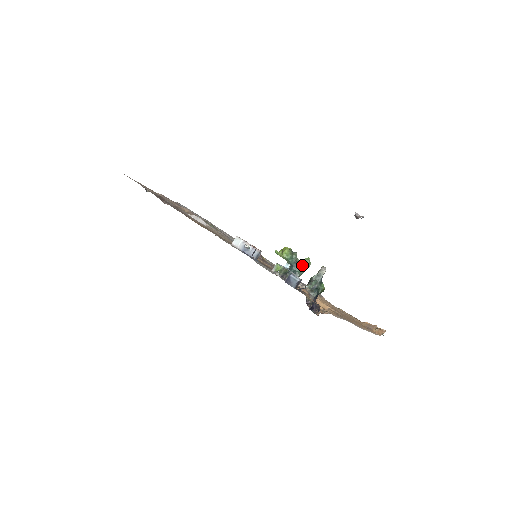
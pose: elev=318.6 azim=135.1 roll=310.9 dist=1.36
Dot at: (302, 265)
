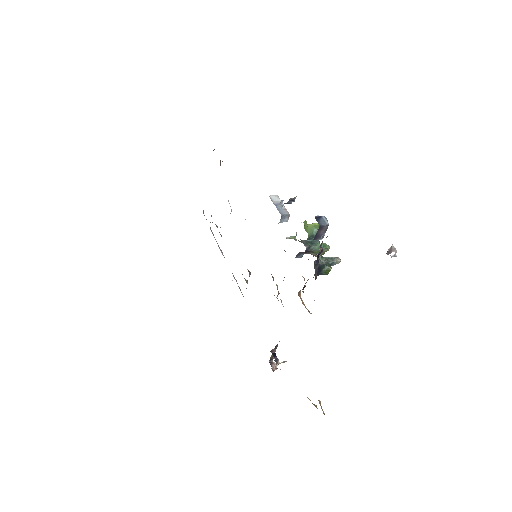
Dot at: occluded
